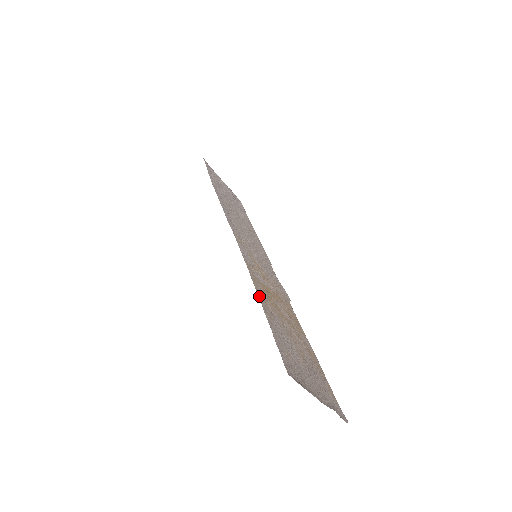
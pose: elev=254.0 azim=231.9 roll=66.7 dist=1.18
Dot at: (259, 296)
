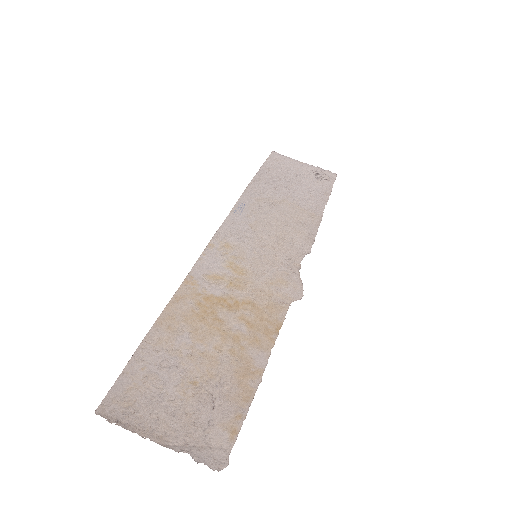
Dot at: (161, 319)
